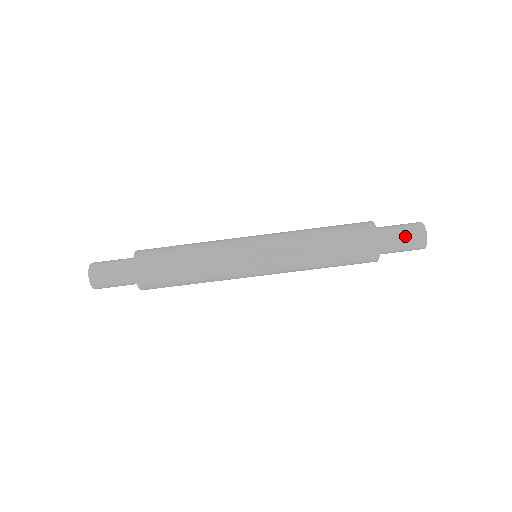
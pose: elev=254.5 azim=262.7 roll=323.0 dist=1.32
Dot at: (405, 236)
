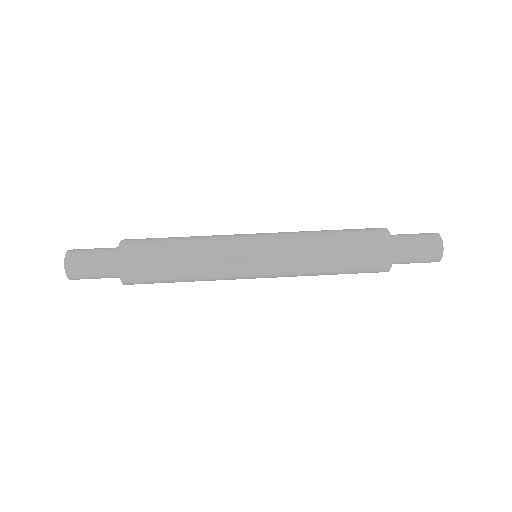
Dot at: (415, 234)
